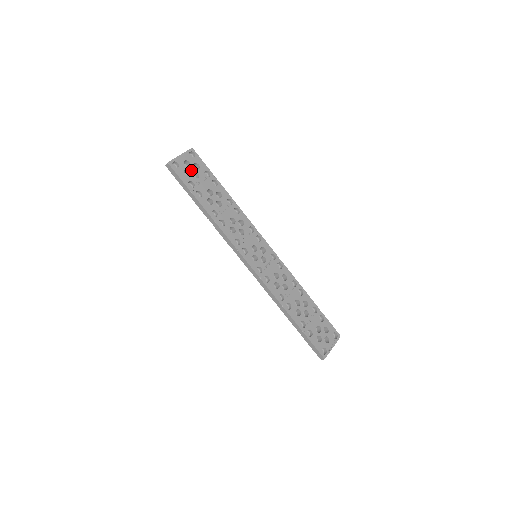
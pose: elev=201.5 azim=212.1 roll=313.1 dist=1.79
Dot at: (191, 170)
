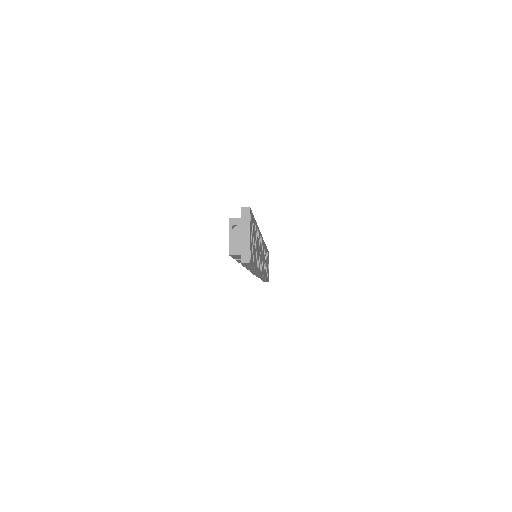
Dot at: (252, 241)
